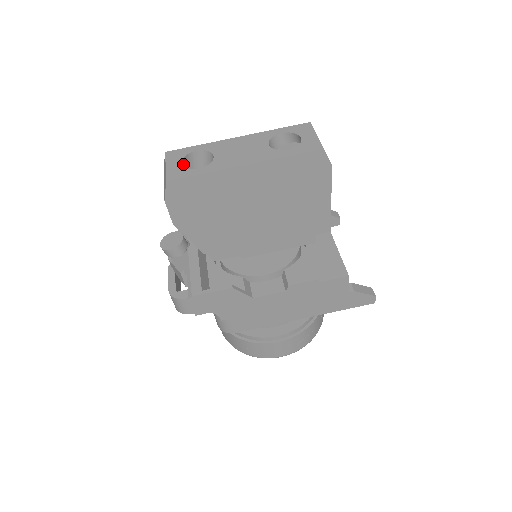
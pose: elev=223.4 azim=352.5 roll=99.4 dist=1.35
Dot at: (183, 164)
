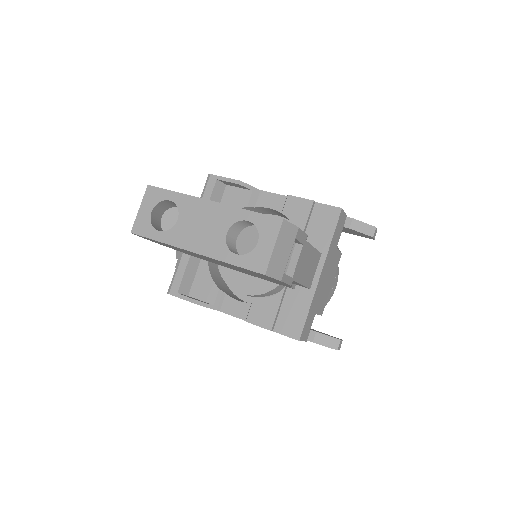
Dot at: (158, 207)
